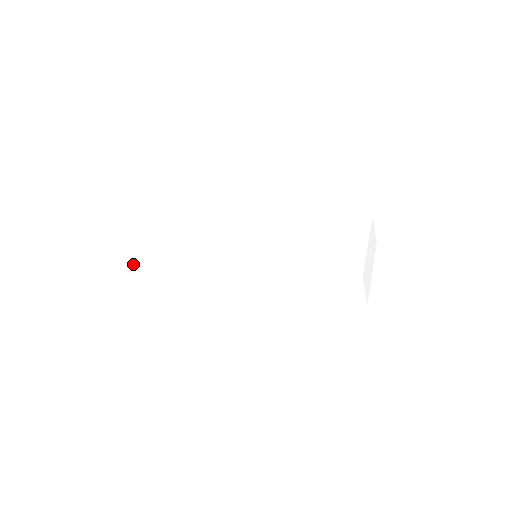
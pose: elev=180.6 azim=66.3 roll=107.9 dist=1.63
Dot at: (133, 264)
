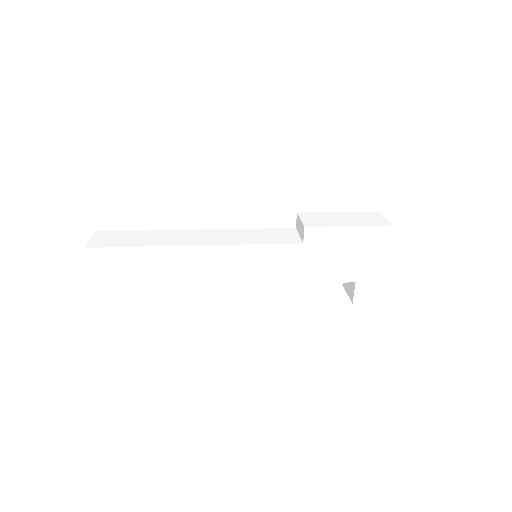
Dot at: occluded
